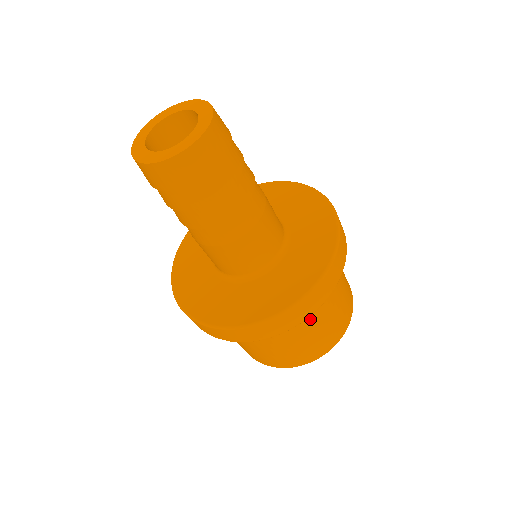
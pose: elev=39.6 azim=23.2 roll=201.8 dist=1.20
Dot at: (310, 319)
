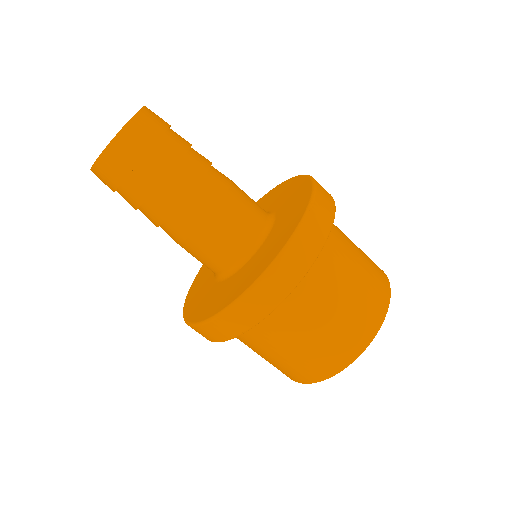
Dot at: (338, 261)
